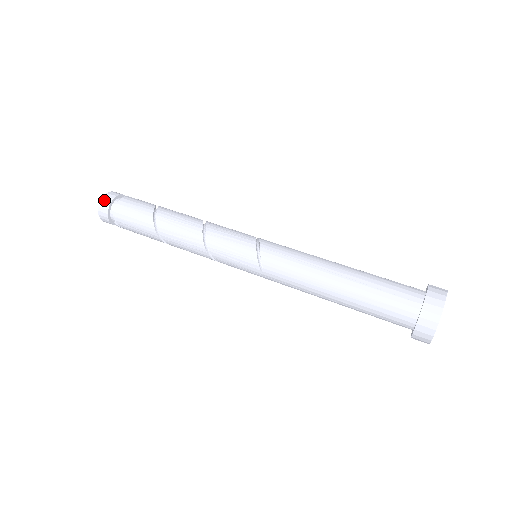
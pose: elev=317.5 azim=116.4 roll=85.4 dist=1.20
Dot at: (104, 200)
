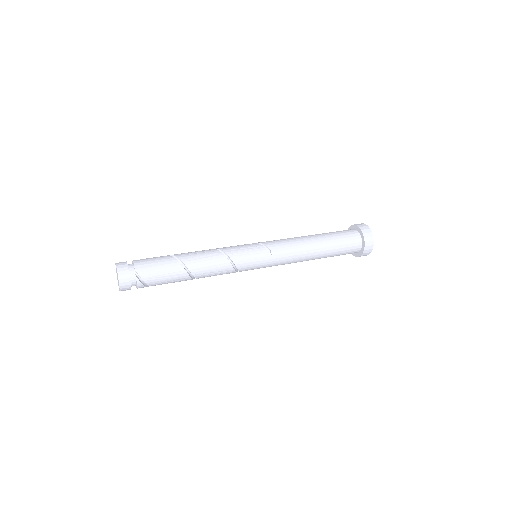
Dot at: (119, 264)
